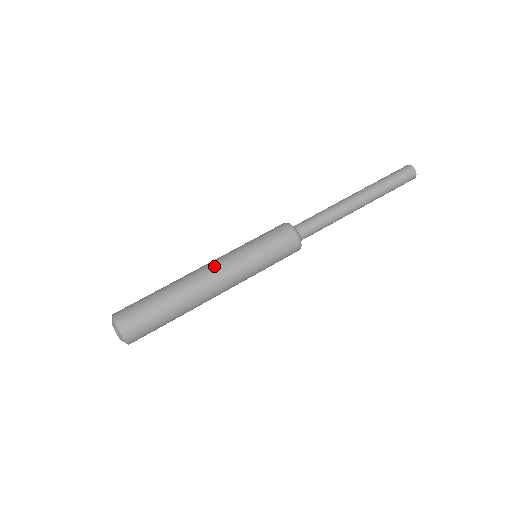
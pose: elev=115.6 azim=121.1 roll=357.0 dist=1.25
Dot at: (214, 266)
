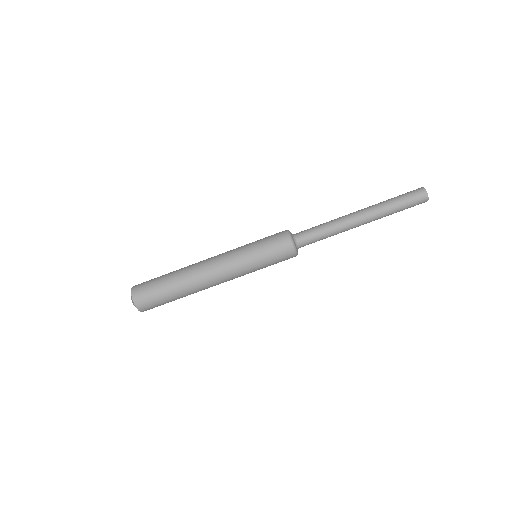
Dot at: (219, 272)
